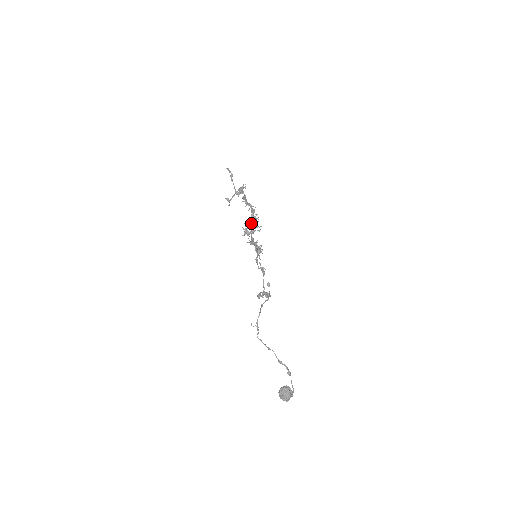
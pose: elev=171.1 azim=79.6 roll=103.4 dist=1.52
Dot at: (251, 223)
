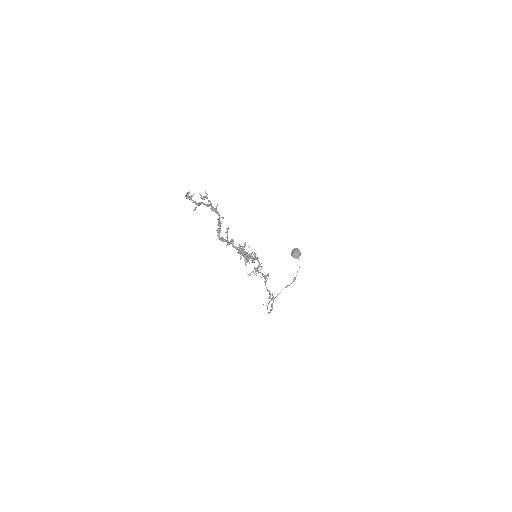
Dot at: occluded
